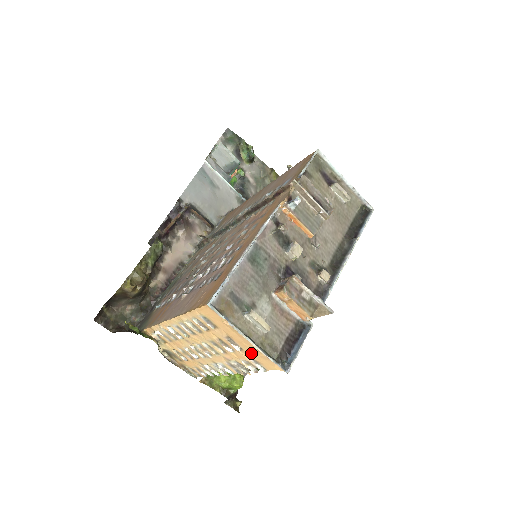
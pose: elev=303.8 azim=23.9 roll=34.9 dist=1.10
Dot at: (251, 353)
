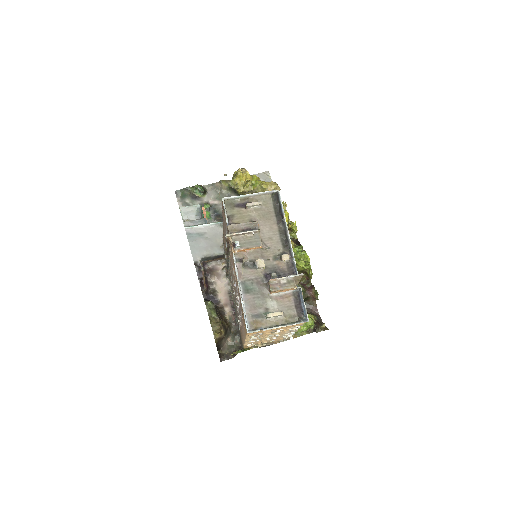
Dot at: occluded
